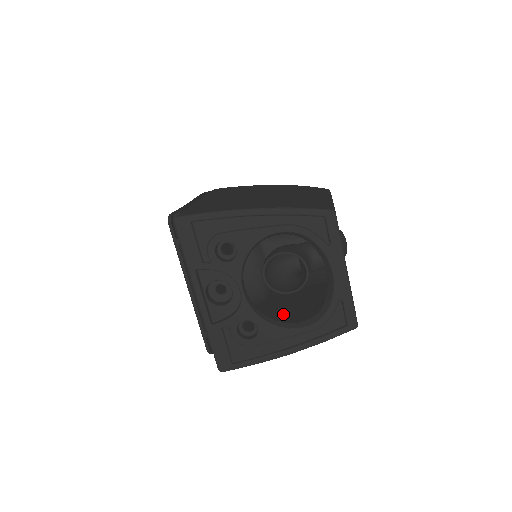
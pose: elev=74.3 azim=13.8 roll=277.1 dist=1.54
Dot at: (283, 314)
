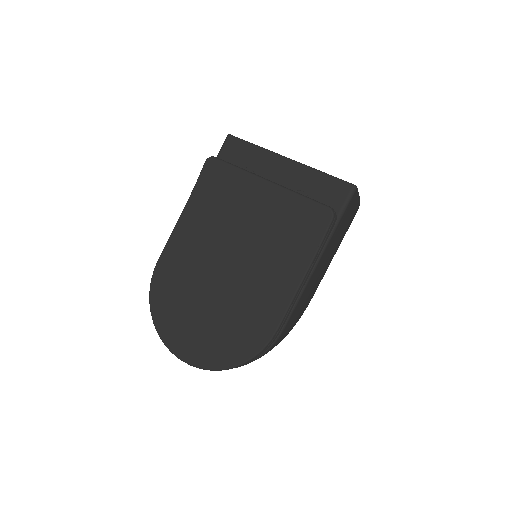
Dot at: occluded
